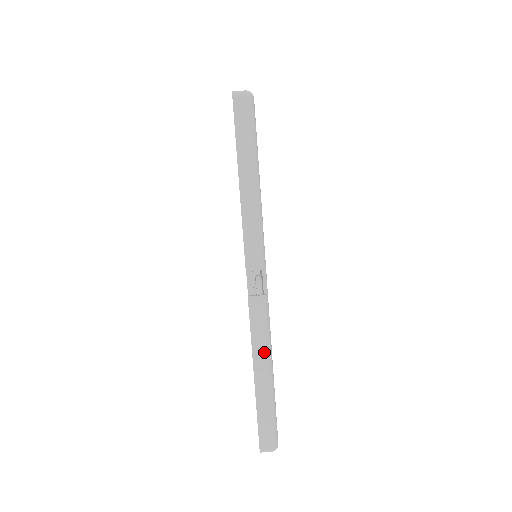
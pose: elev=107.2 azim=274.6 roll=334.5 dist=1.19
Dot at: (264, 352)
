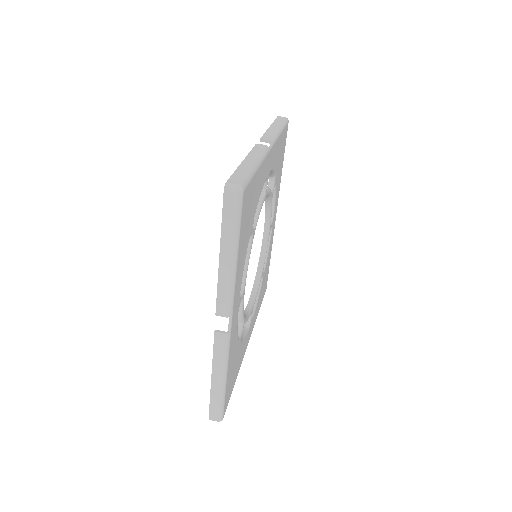
Dot at: (256, 157)
